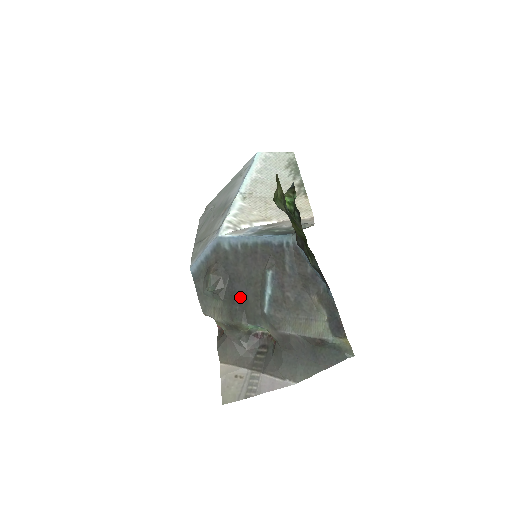
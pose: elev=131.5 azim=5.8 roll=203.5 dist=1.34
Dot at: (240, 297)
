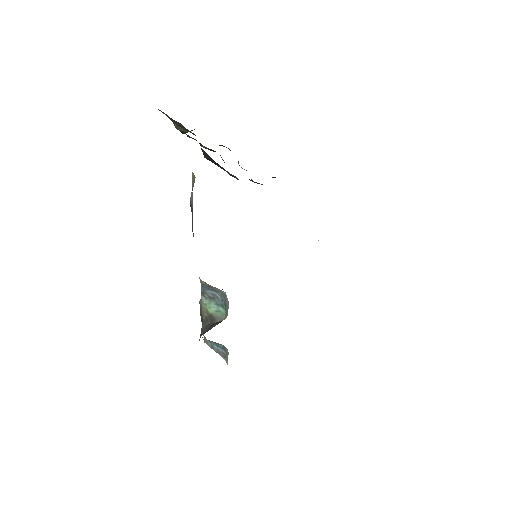
Dot at: occluded
